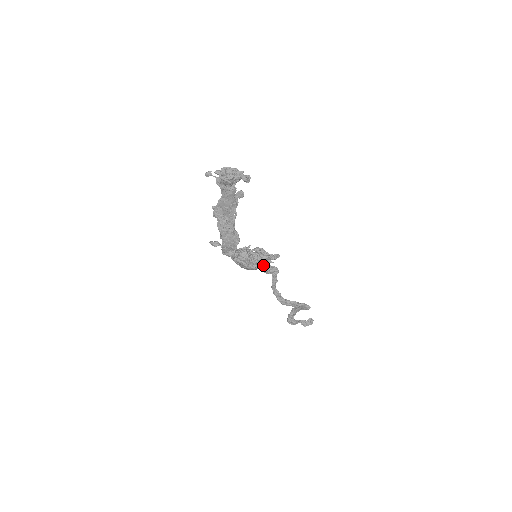
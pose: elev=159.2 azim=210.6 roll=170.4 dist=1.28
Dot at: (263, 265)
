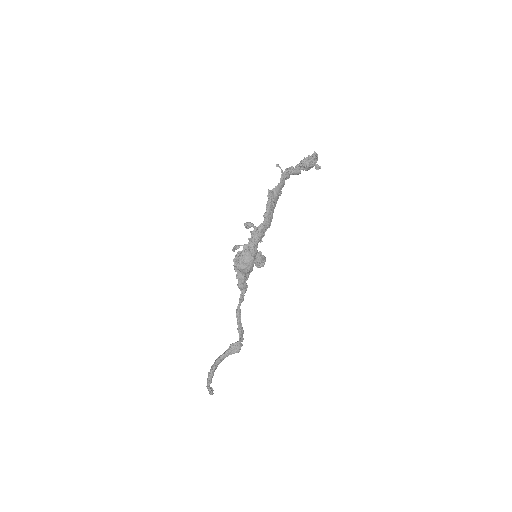
Dot at: (252, 270)
